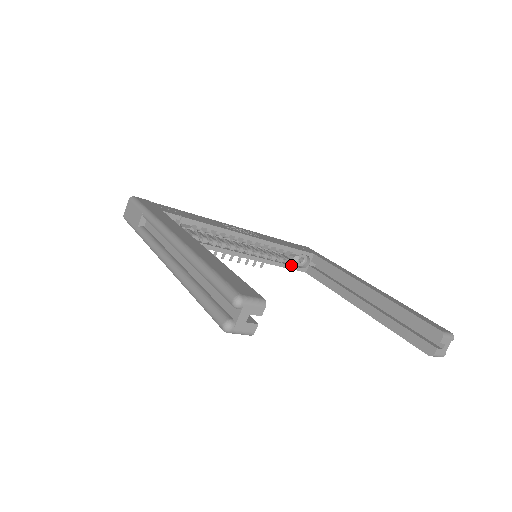
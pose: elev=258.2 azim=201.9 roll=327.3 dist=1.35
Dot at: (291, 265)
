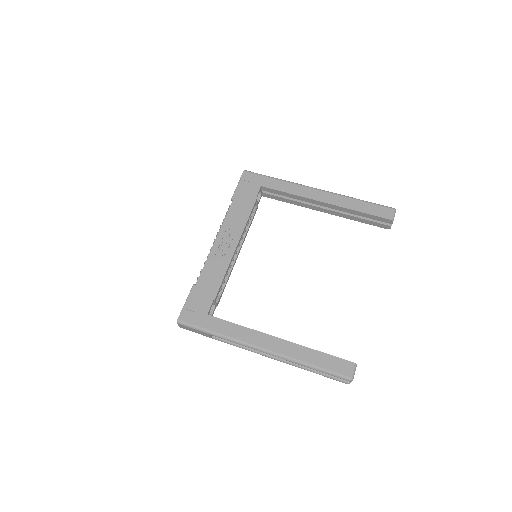
Dot at: (256, 210)
